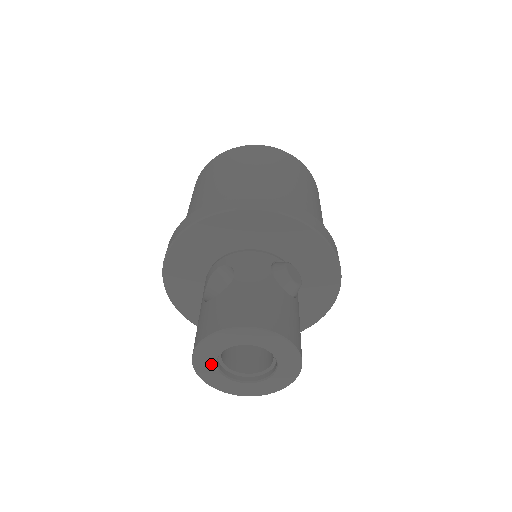
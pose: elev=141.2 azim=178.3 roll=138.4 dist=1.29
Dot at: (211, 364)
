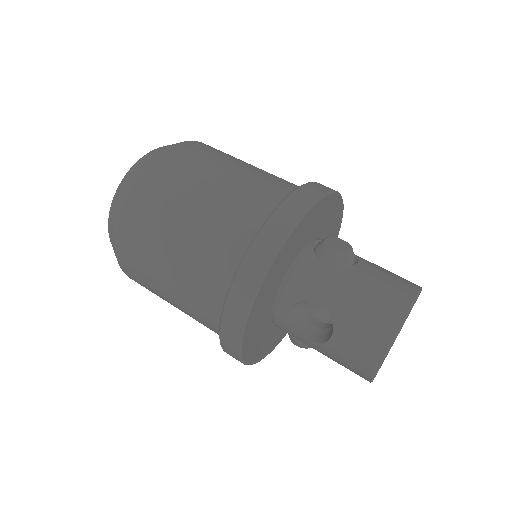
Dot at: occluded
